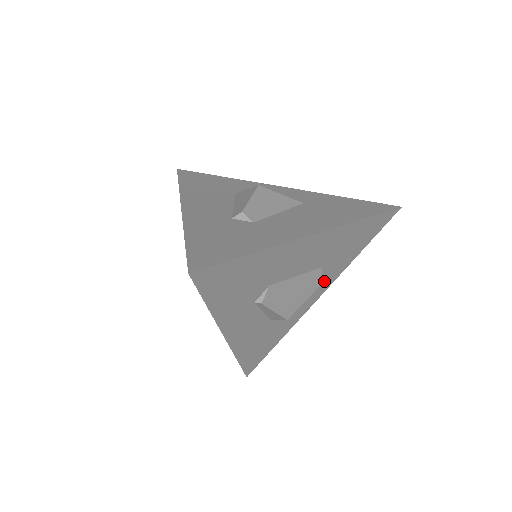
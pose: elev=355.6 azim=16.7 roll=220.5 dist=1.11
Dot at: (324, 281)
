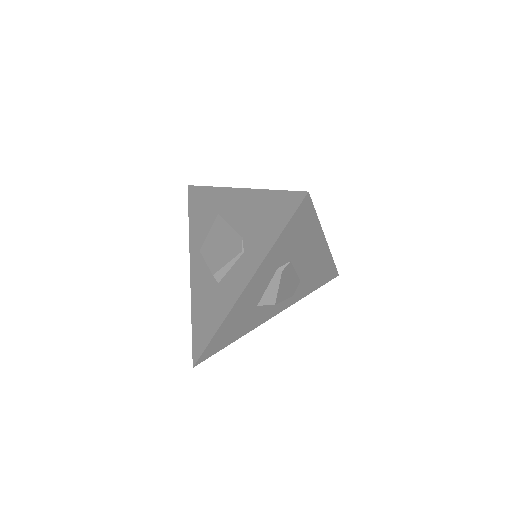
Dot at: (288, 300)
